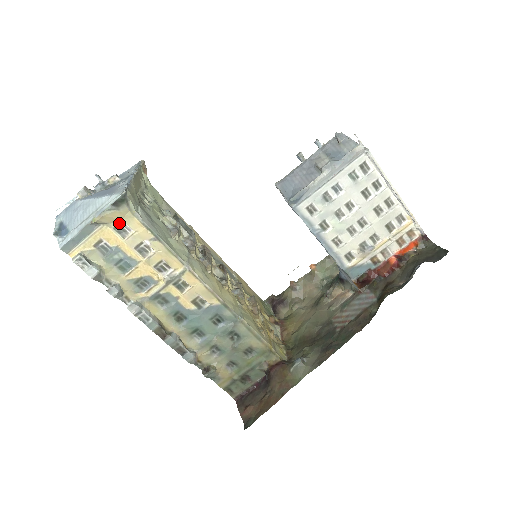
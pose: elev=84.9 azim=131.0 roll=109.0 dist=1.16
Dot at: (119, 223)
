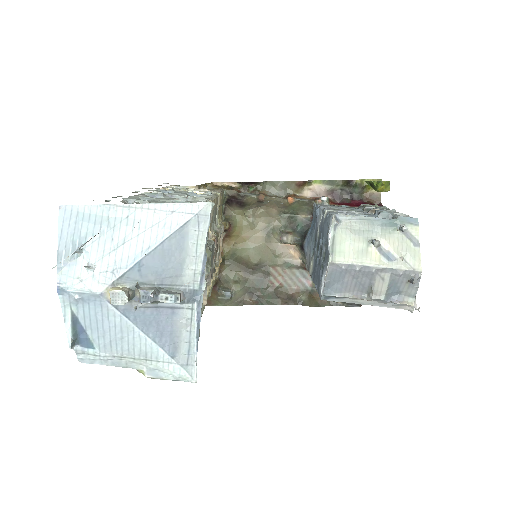
Dot at: occluded
